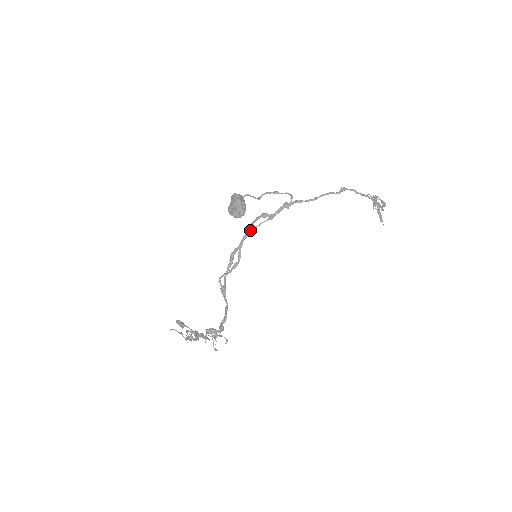
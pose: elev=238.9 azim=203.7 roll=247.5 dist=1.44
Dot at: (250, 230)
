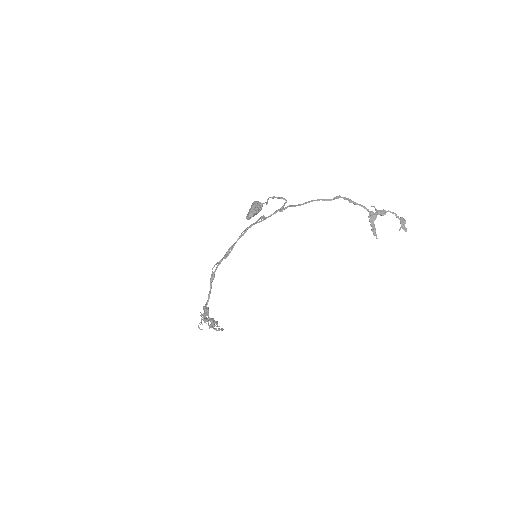
Dot at: (246, 228)
